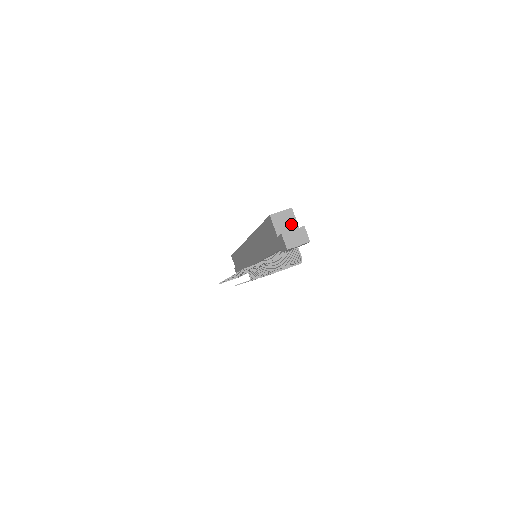
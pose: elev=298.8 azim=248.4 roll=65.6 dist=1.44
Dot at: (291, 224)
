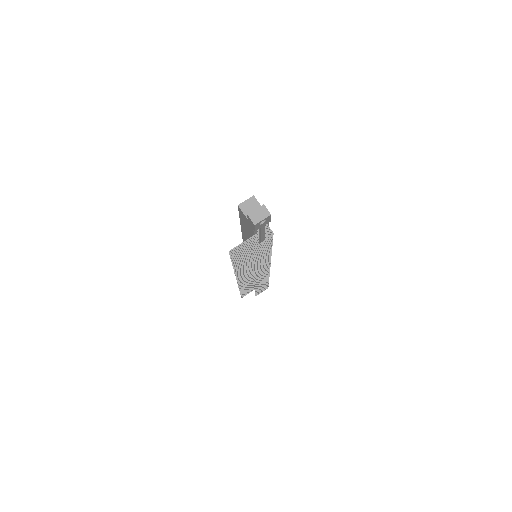
Dot at: (256, 208)
